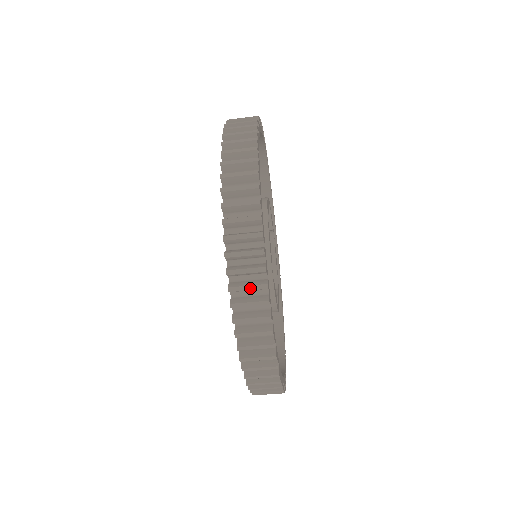
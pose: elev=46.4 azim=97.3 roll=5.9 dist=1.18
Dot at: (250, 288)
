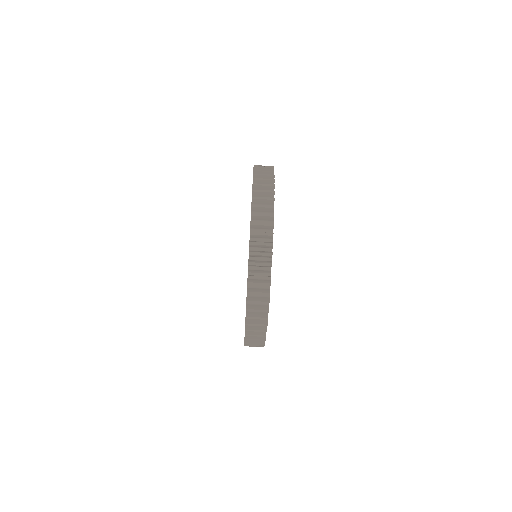
Dot at: (264, 198)
